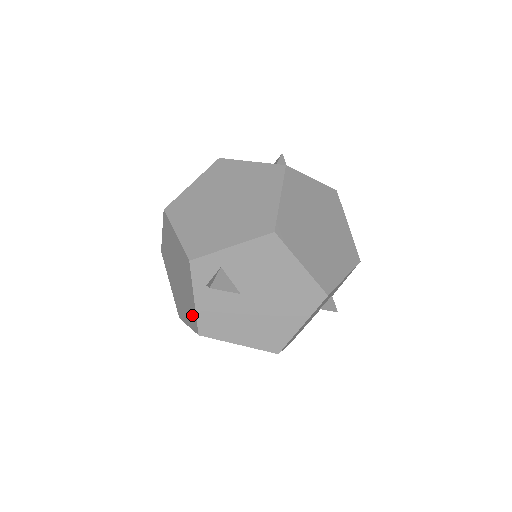
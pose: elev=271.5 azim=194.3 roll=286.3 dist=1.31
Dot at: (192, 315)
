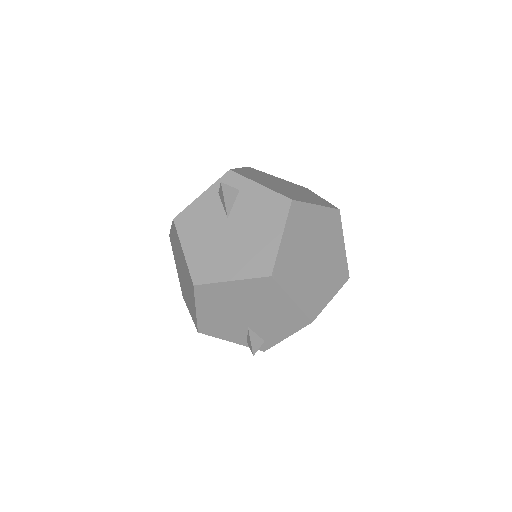
Dot at: occluded
